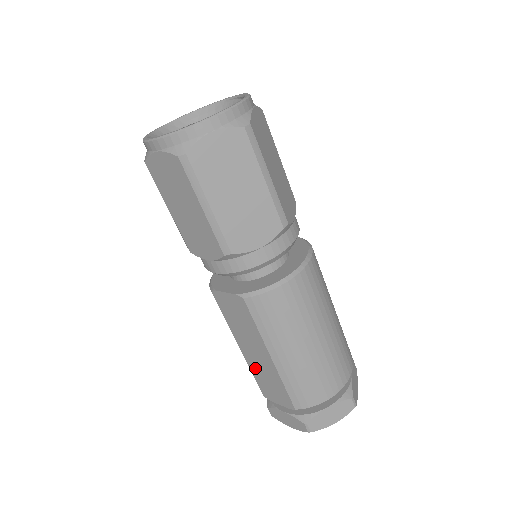
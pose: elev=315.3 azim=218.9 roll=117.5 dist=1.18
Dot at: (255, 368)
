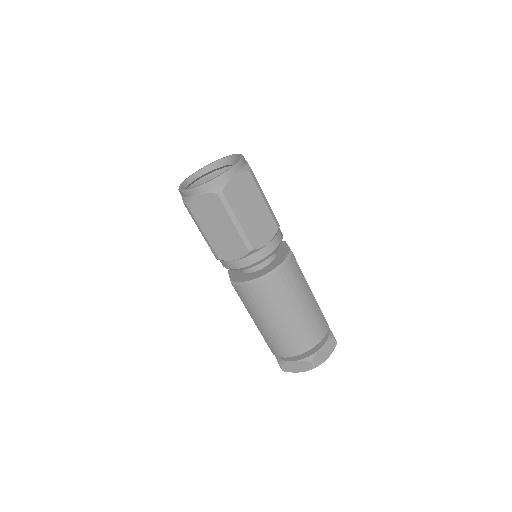
Dot at: occluded
